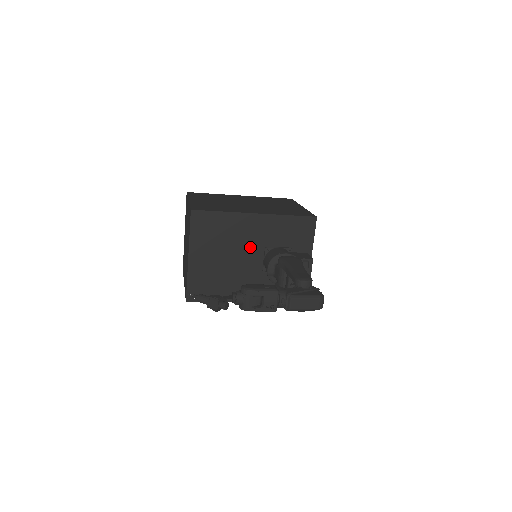
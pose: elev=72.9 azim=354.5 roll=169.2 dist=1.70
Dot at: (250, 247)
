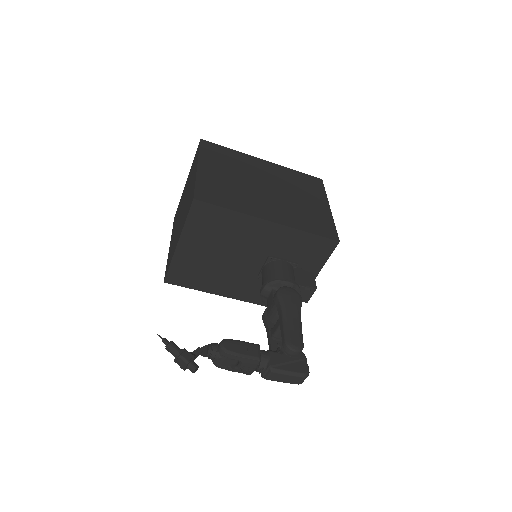
Dot at: (252, 251)
